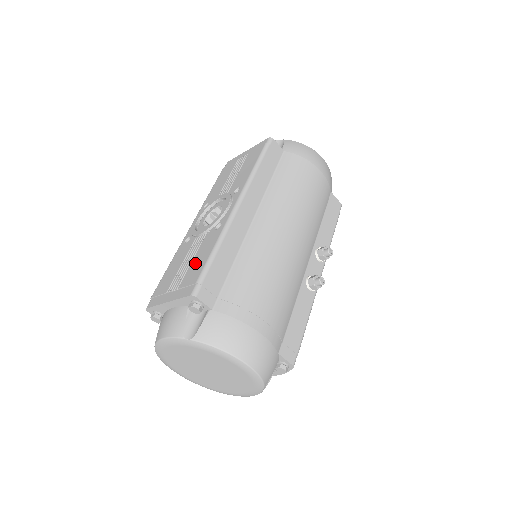
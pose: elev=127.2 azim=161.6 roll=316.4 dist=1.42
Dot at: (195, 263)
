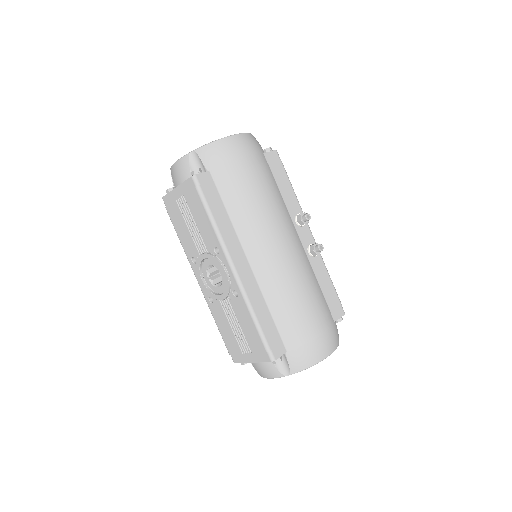
Dot at: (246, 331)
